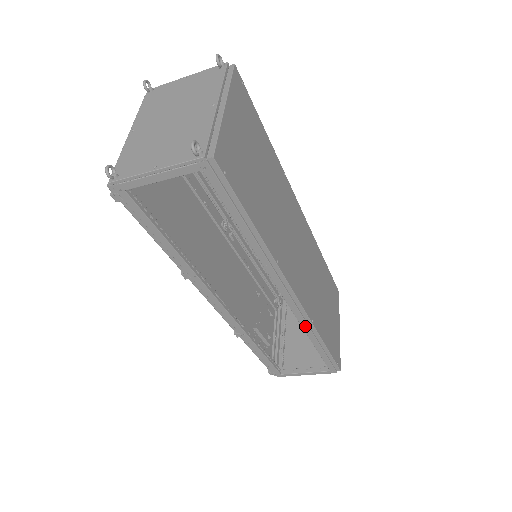
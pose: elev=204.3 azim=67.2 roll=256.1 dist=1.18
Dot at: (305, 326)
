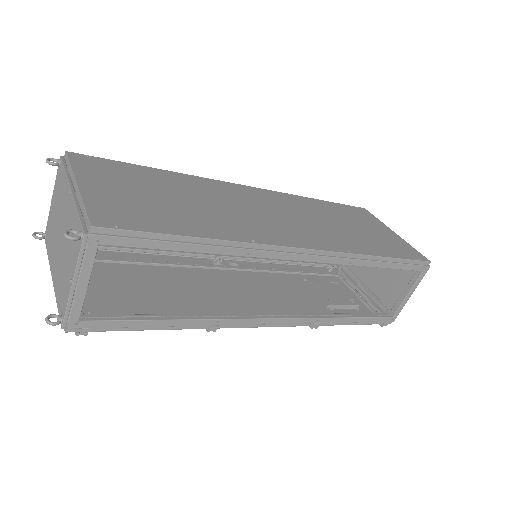
Dot at: (348, 262)
